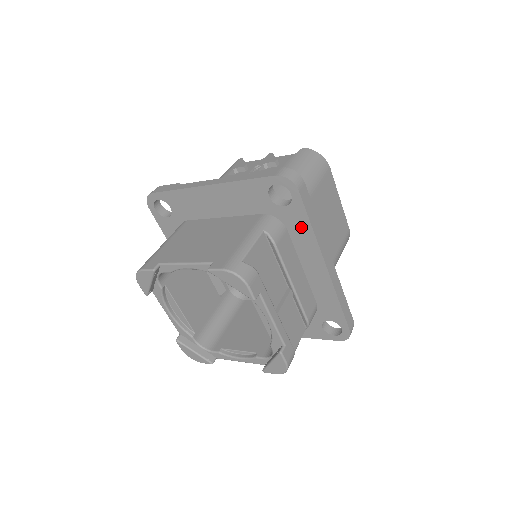
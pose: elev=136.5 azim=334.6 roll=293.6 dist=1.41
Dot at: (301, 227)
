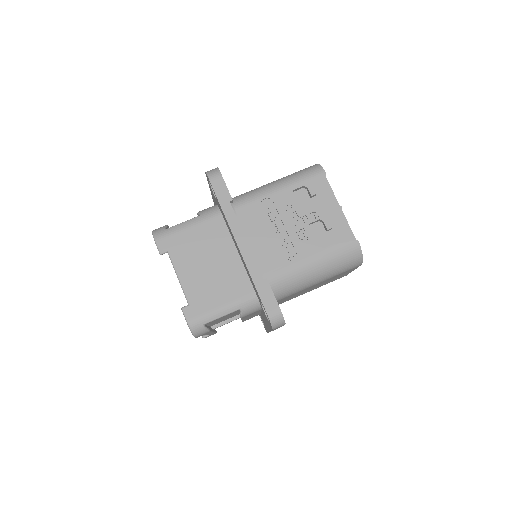
Dot at: (267, 322)
